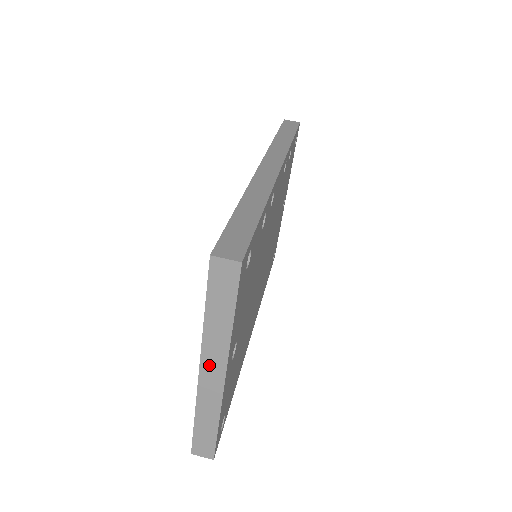
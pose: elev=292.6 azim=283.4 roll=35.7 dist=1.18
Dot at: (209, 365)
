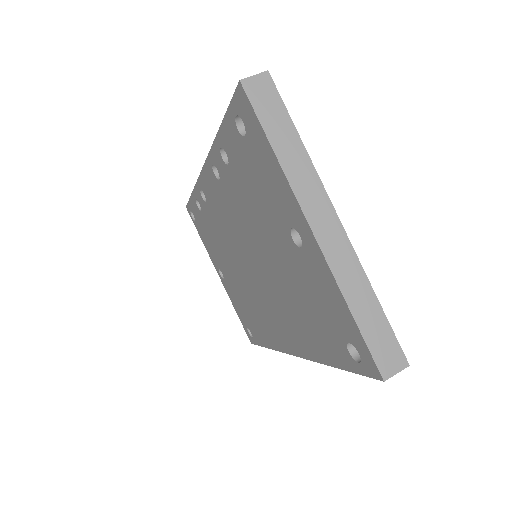
Dot at: (315, 214)
